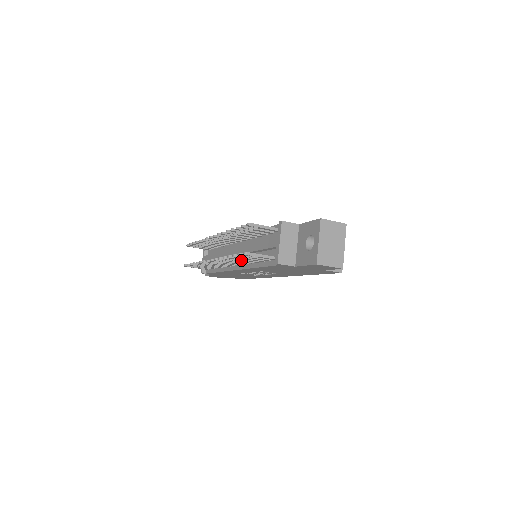
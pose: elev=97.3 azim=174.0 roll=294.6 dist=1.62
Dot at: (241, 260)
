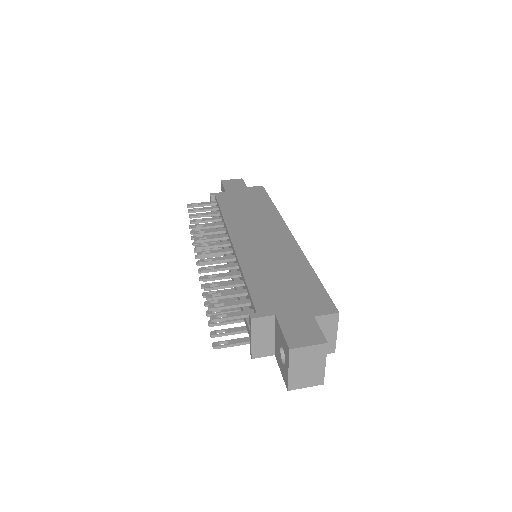
Dot at: occluded
